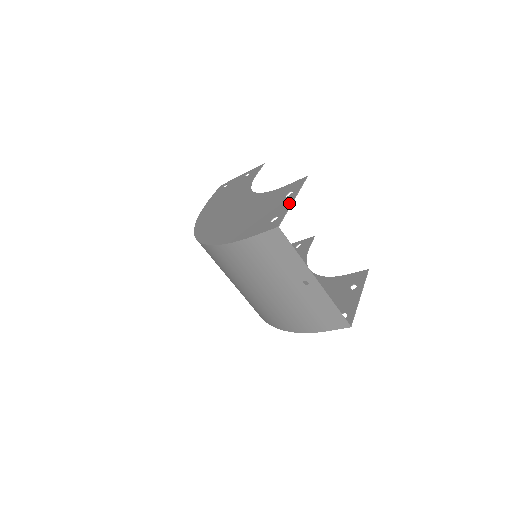
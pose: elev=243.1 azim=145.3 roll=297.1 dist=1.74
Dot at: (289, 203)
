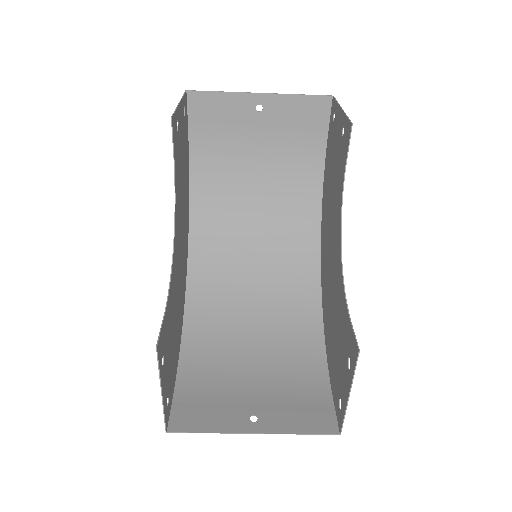
Dot at: (162, 393)
